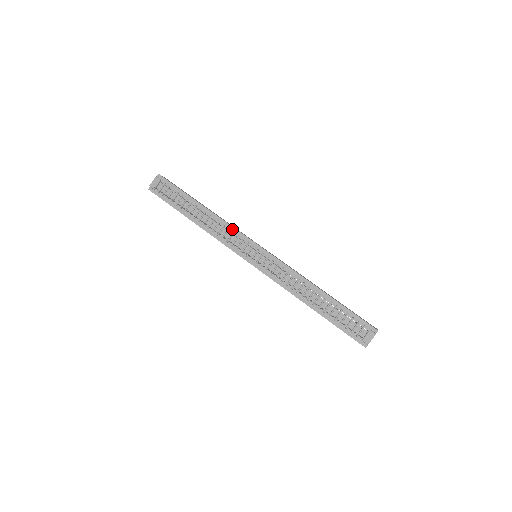
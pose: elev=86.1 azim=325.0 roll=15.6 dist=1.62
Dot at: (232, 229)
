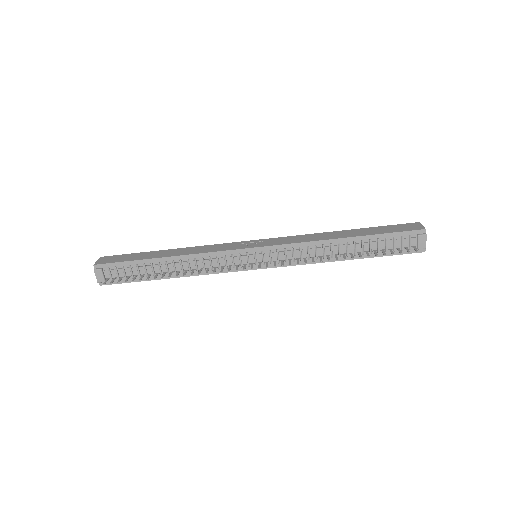
Dot at: (213, 255)
